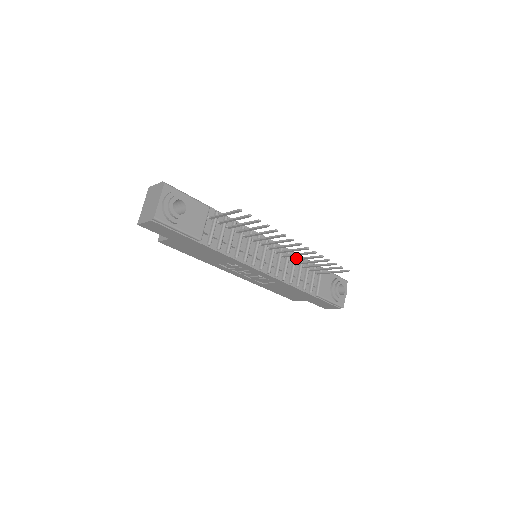
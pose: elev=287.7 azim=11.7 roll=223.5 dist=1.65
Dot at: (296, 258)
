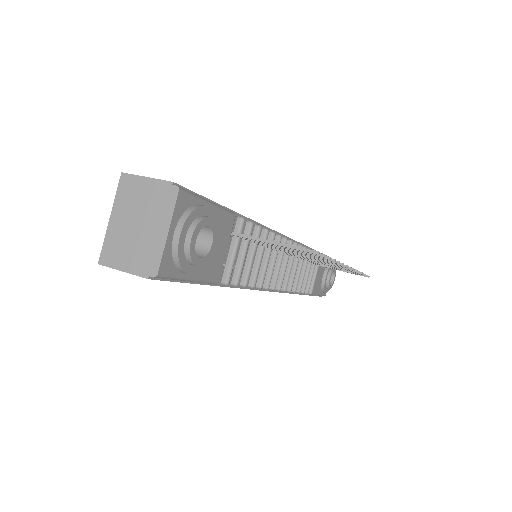
Dot at: occluded
